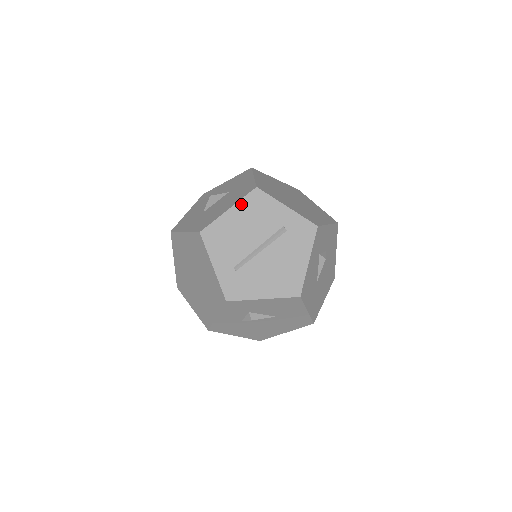
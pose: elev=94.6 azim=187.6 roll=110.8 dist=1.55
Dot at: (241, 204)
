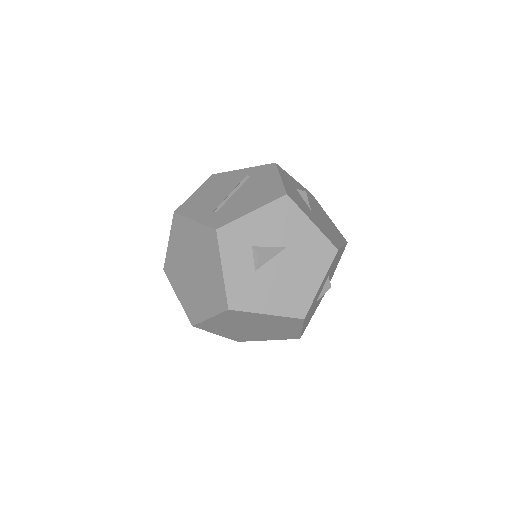
Dot at: (204, 186)
